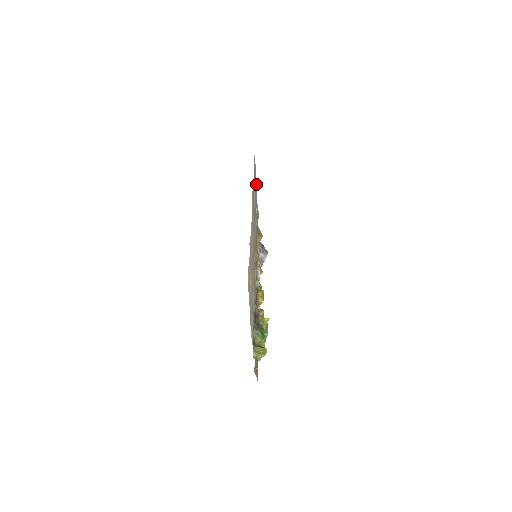
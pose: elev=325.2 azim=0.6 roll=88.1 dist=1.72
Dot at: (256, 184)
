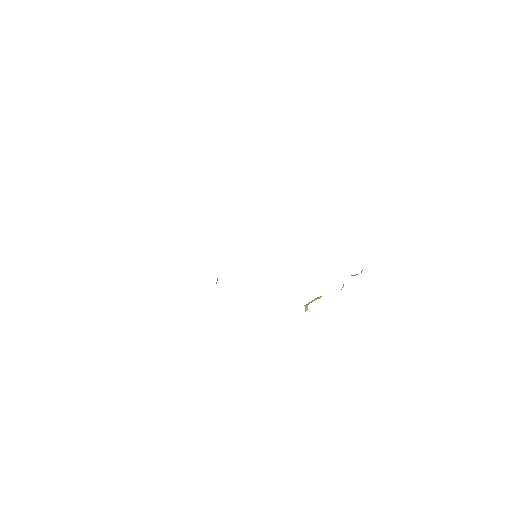
Dot at: occluded
